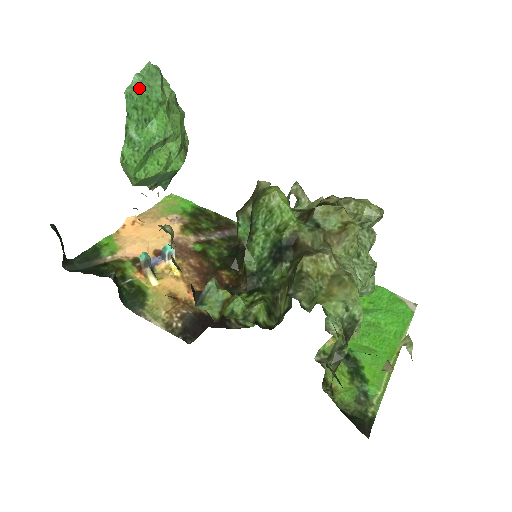
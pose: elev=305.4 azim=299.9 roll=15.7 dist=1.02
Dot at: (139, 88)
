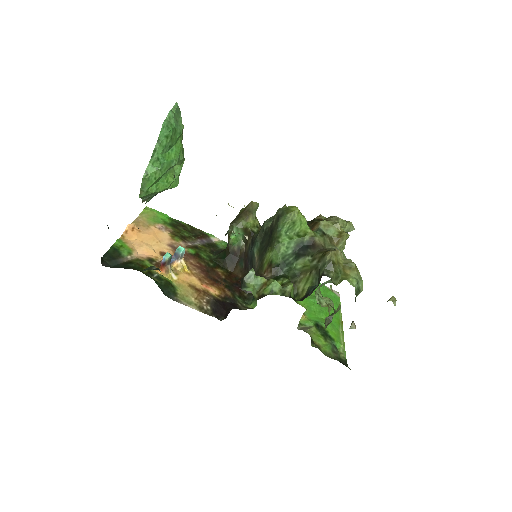
Dot at: (171, 122)
